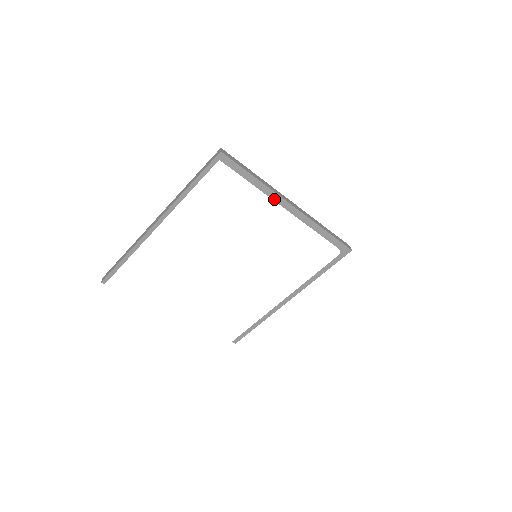
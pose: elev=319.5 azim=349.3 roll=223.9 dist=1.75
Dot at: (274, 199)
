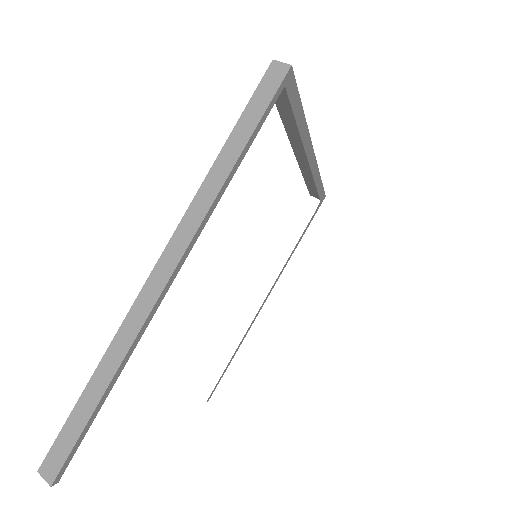
Dot at: (305, 148)
